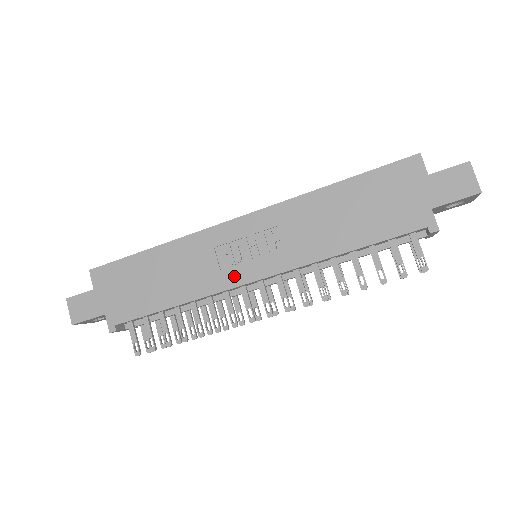
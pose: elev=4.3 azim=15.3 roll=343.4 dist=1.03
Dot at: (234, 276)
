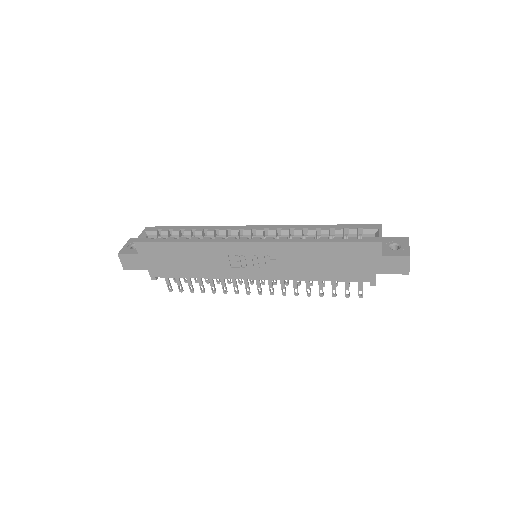
Dot at: (240, 273)
